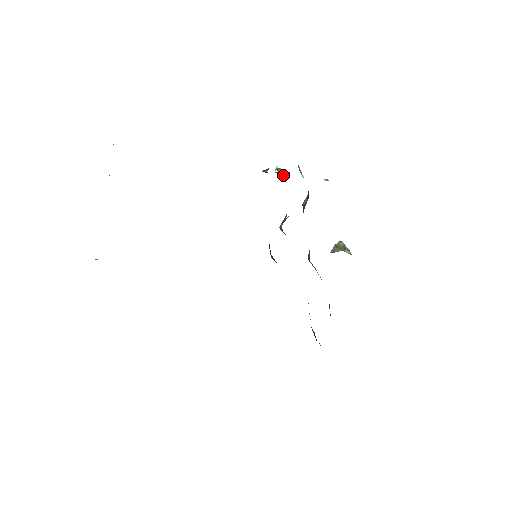
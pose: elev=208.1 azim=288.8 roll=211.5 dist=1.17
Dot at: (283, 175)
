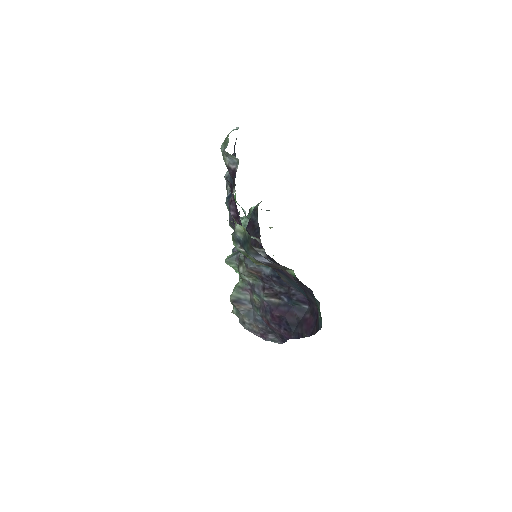
Dot at: (267, 210)
